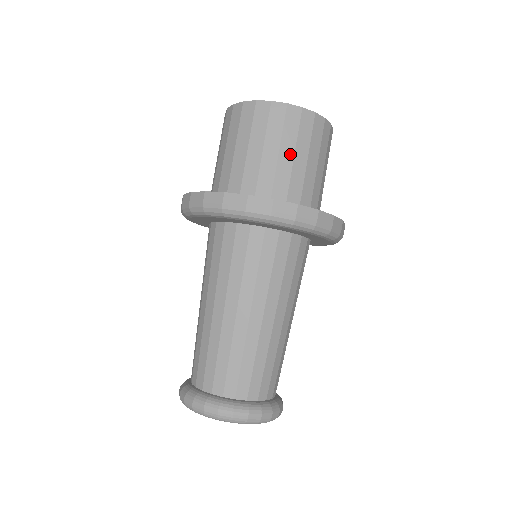
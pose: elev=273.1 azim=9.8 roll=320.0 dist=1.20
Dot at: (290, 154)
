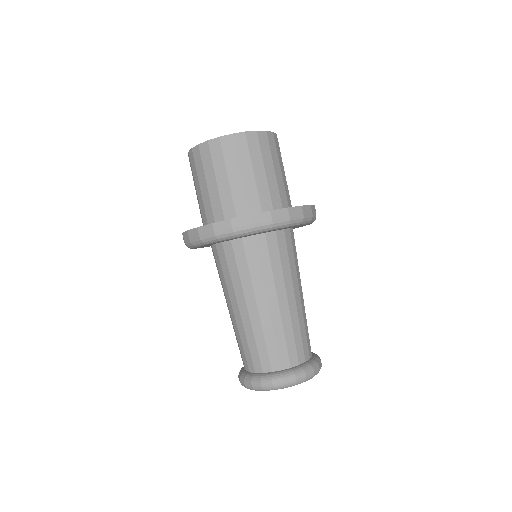
Dot at: (224, 177)
